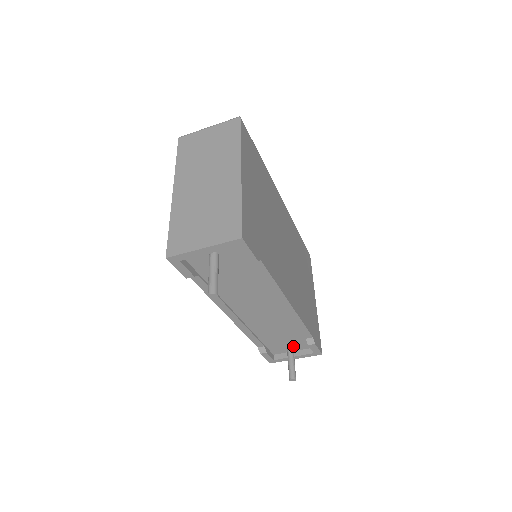
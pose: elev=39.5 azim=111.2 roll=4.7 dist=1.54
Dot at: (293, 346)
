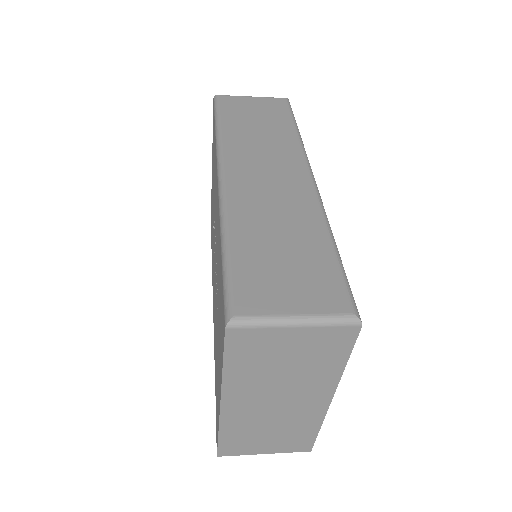
Dot at: occluded
